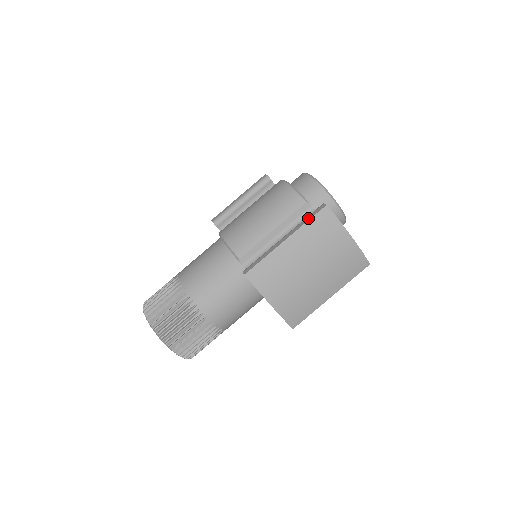
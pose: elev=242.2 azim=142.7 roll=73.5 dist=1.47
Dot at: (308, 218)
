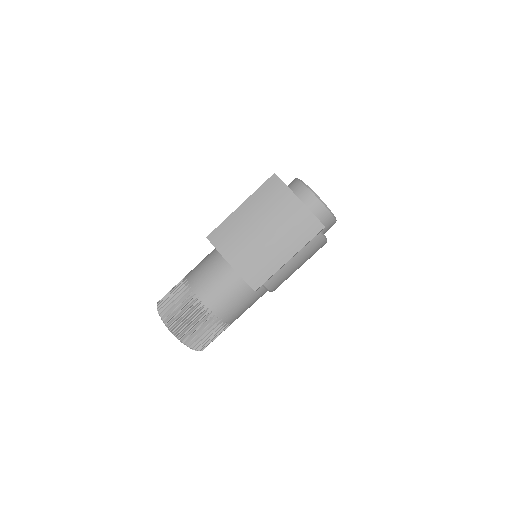
Dot at: (260, 187)
